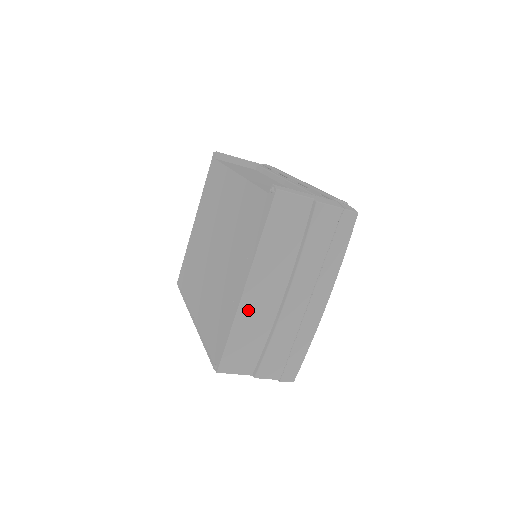
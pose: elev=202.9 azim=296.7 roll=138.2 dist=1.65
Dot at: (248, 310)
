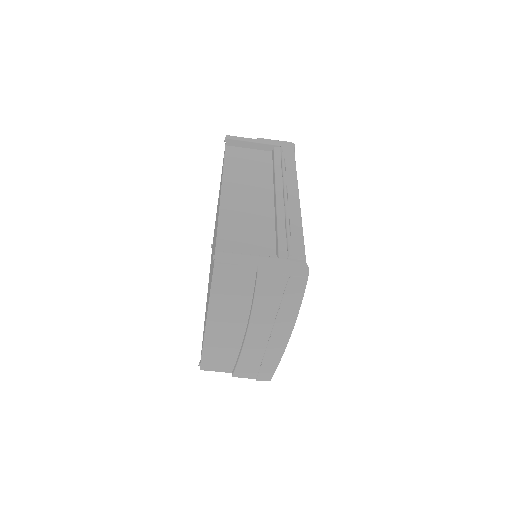
Dot at: (214, 337)
